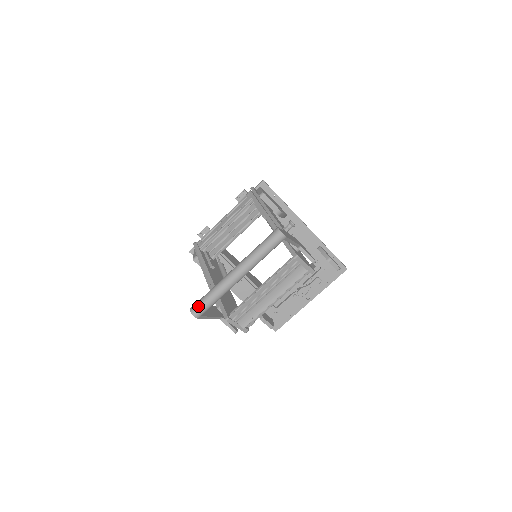
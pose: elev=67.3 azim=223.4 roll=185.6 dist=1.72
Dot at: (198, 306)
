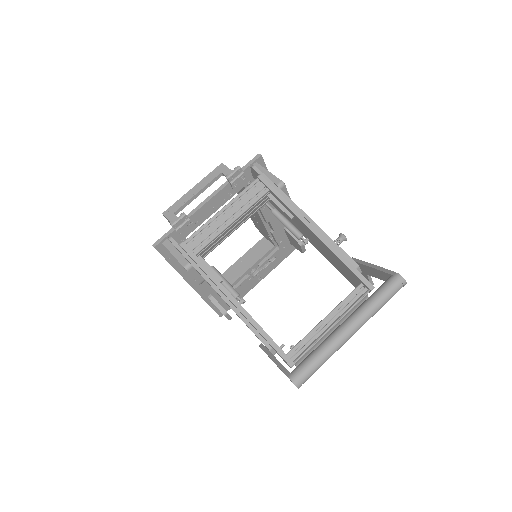
Dot at: (305, 376)
